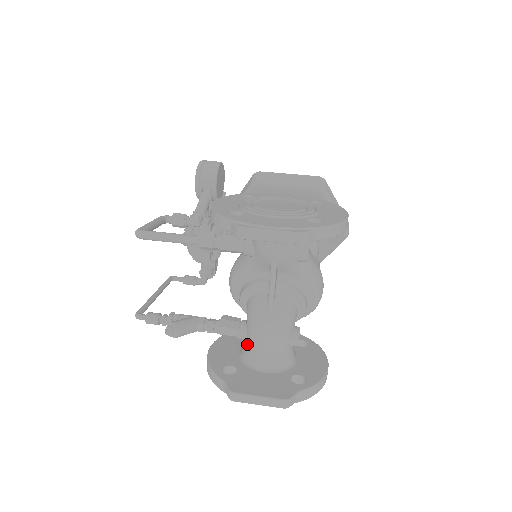
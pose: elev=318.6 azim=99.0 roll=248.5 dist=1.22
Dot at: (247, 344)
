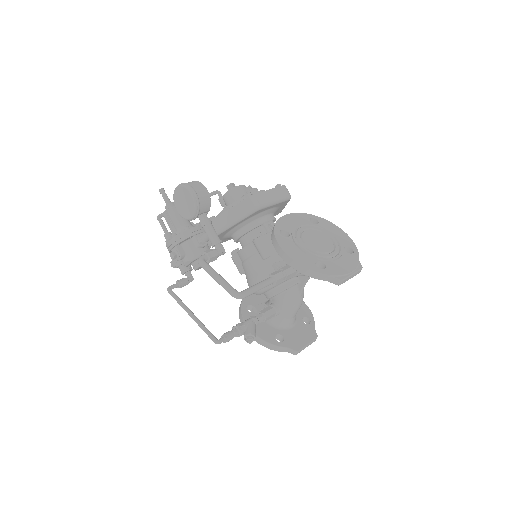
Dot at: (280, 318)
